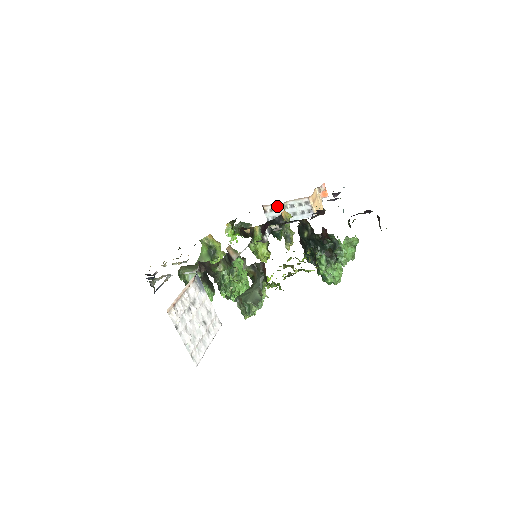
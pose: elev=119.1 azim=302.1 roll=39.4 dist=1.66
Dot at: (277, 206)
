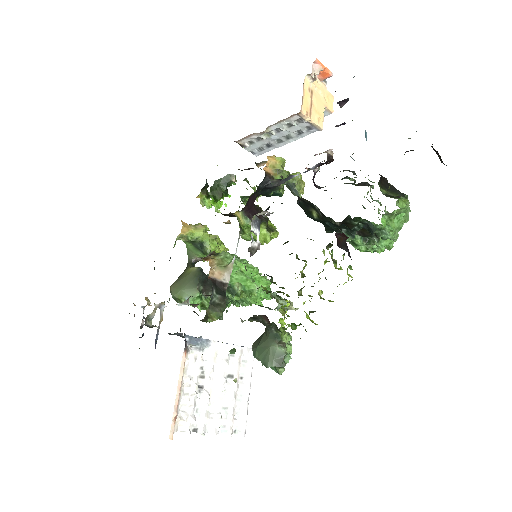
Dot at: (256, 136)
